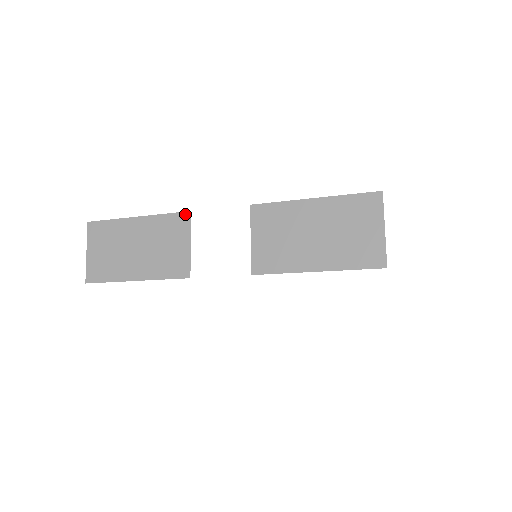
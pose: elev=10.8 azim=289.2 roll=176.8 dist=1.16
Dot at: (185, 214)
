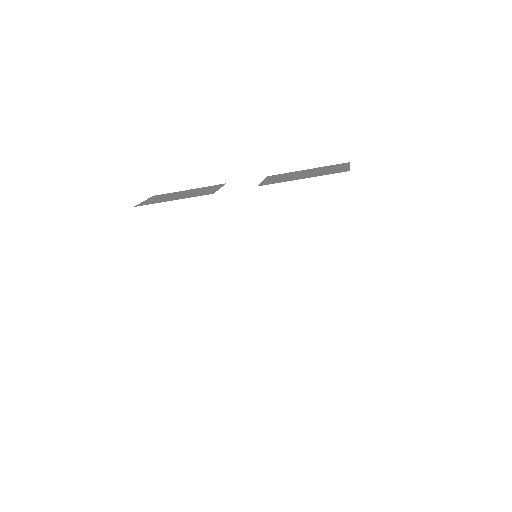
Dot at: (222, 184)
